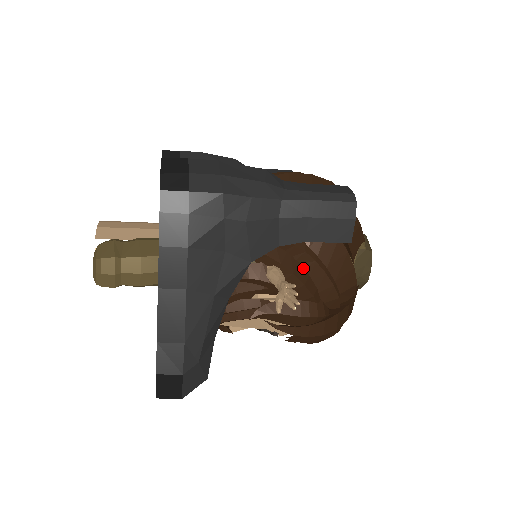
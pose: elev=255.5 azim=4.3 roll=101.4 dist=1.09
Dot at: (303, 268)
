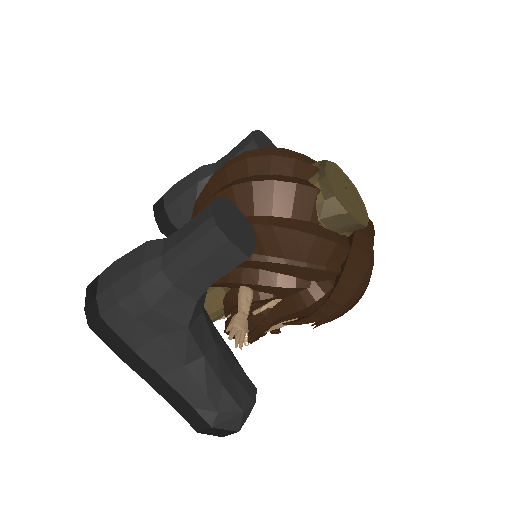
Dot at: (267, 271)
